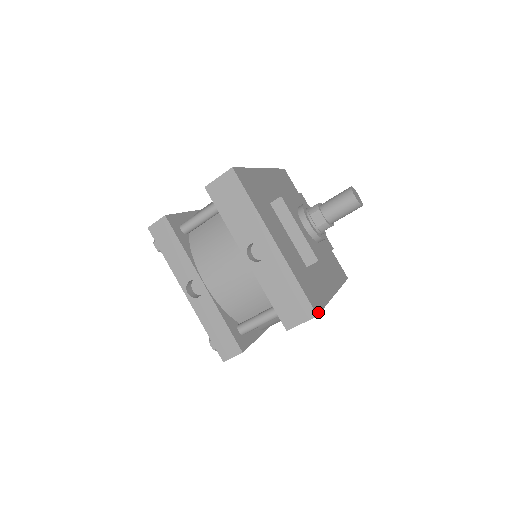
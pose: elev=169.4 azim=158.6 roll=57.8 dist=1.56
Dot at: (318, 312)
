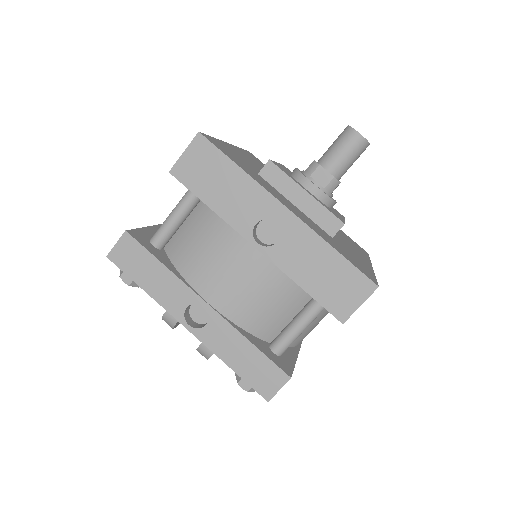
Dot at: (376, 283)
